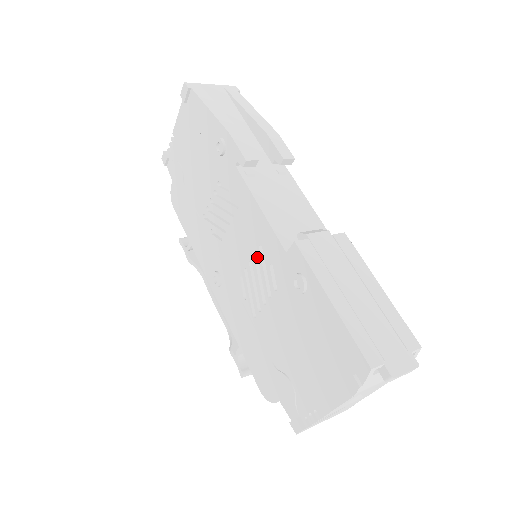
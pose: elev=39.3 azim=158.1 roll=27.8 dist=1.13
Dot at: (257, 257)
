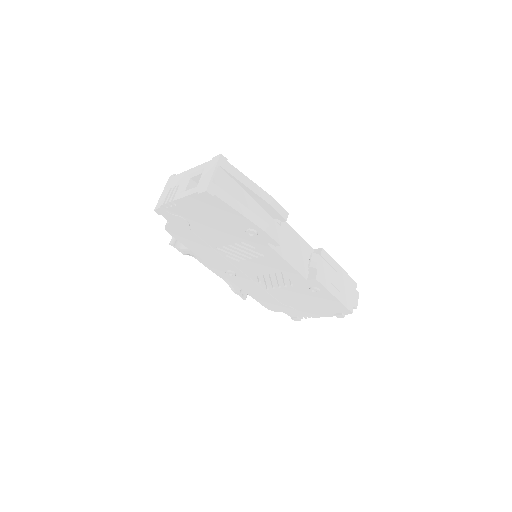
Dot at: (278, 275)
